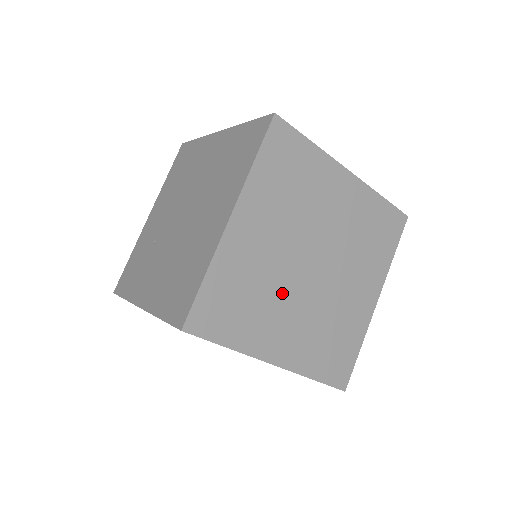
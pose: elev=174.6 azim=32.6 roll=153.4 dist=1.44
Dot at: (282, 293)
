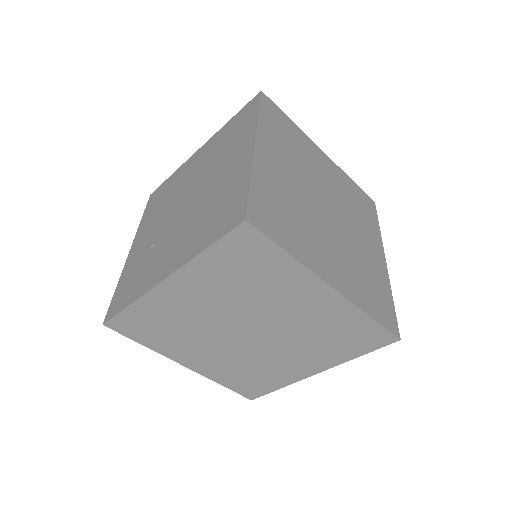
Dot at: (314, 223)
